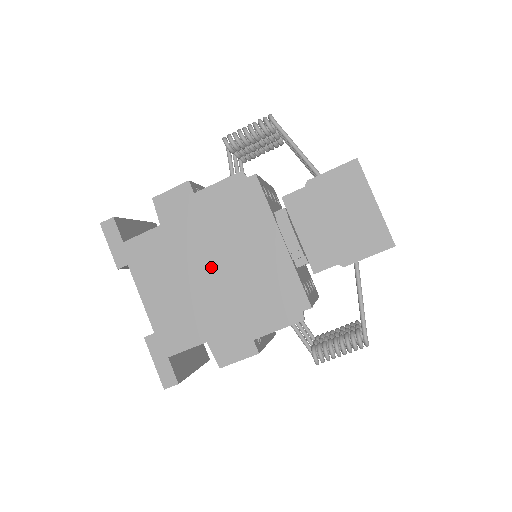
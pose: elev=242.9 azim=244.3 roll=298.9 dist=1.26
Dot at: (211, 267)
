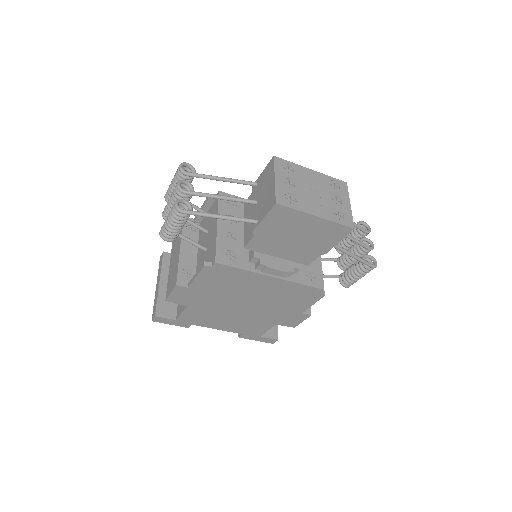
Dot at: (241, 305)
